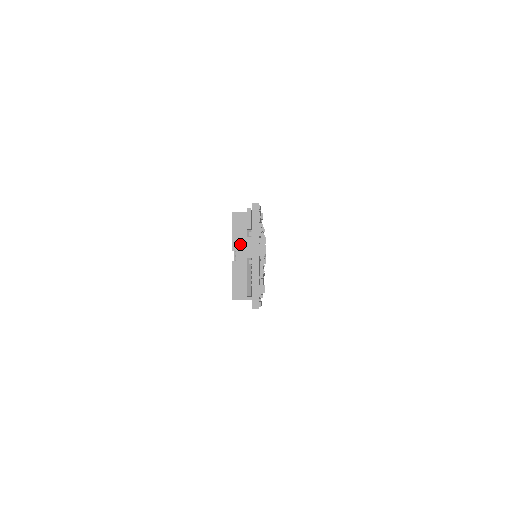
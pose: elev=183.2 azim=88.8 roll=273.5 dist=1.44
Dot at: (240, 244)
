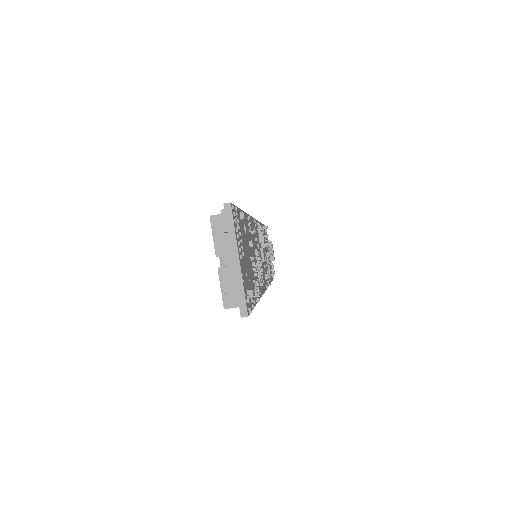
Dot at: (223, 249)
